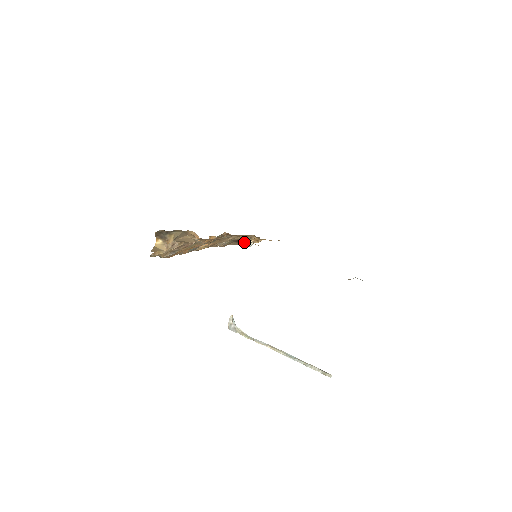
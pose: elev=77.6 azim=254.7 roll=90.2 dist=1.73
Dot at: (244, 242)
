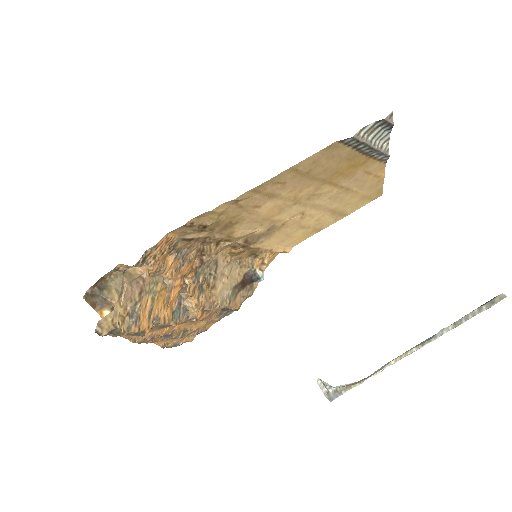
Dot at: (252, 281)
